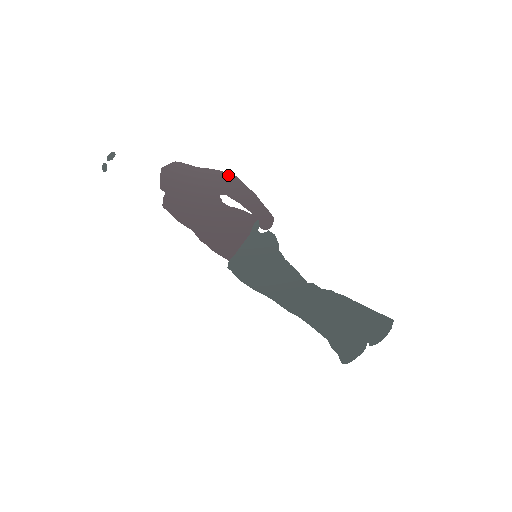
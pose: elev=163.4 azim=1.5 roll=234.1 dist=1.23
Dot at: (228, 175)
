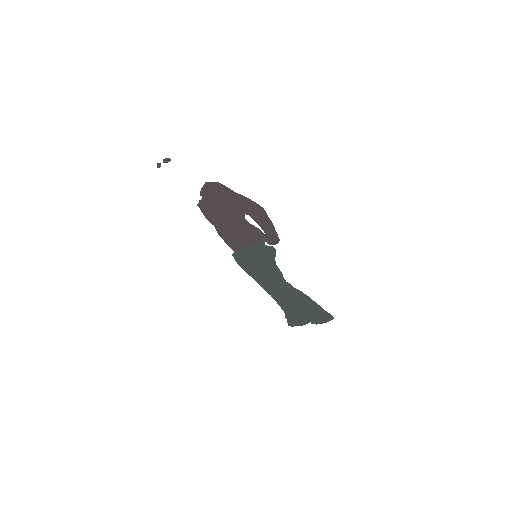
Dot at: (257, 205)
